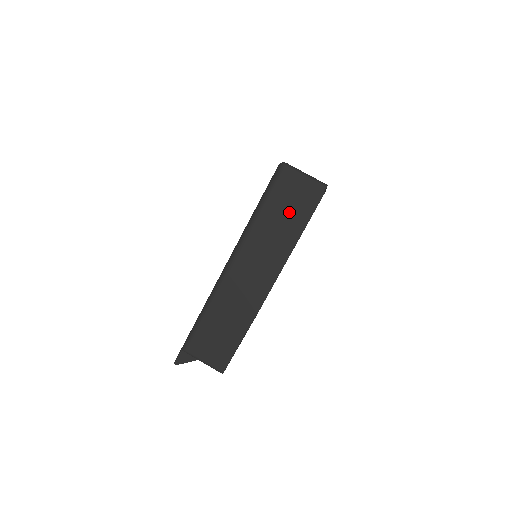
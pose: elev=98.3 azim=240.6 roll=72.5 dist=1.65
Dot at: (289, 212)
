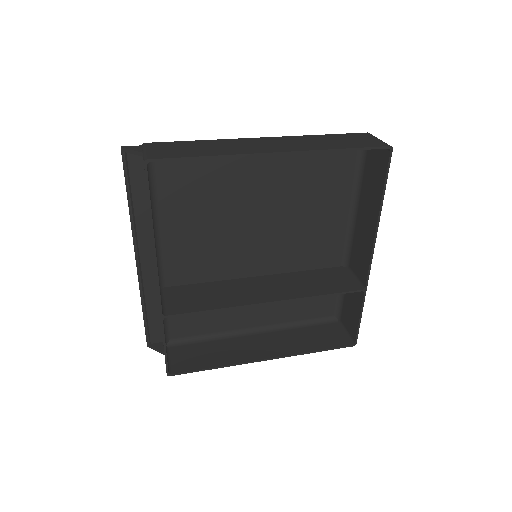
Dot at: (344, 142)
